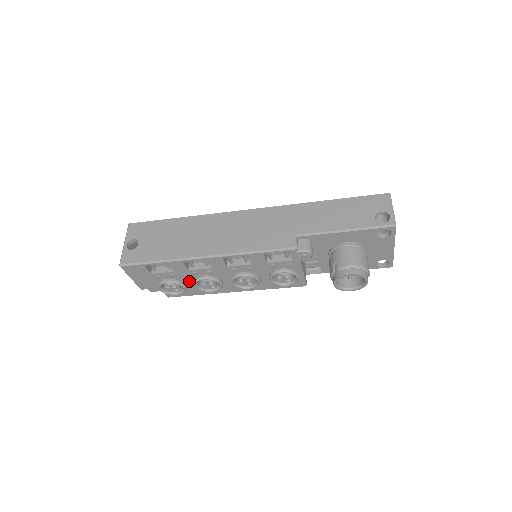
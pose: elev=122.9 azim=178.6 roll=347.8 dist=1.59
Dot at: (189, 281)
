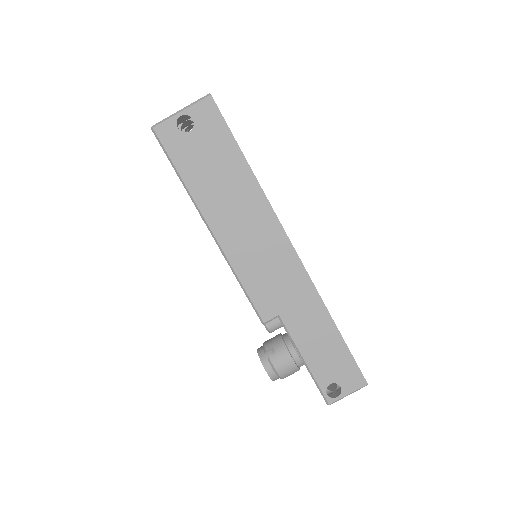
Dot at: occluded
